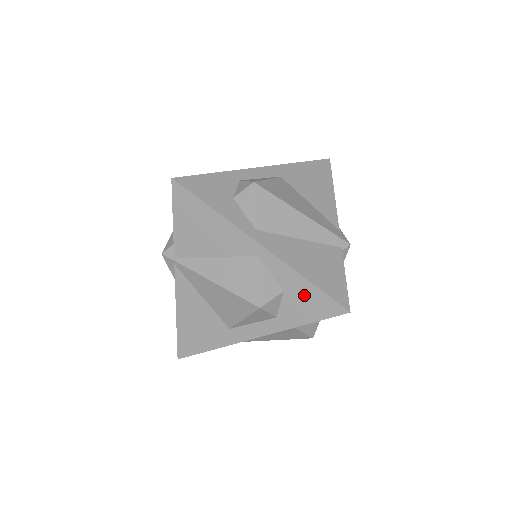
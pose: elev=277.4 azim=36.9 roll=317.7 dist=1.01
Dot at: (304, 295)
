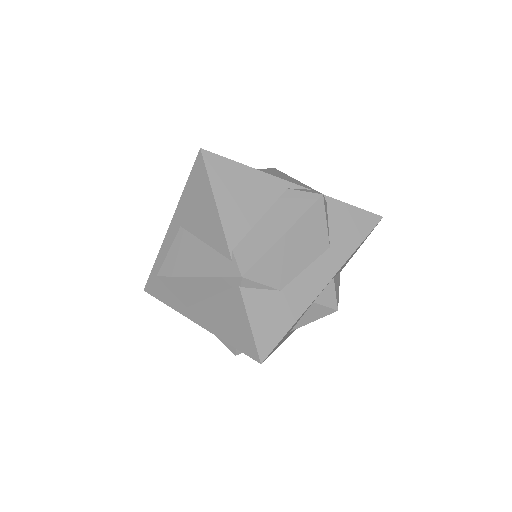
Dot at: occluded
